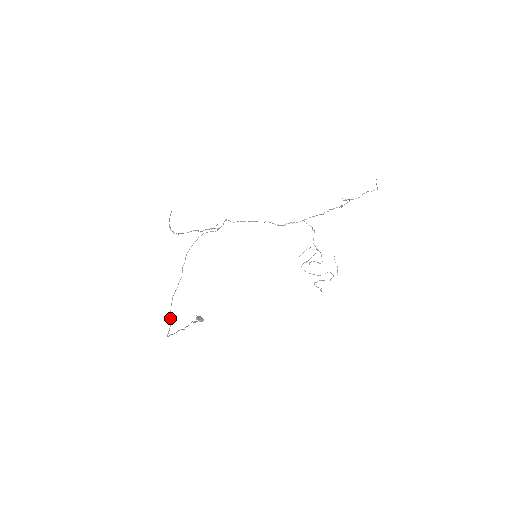
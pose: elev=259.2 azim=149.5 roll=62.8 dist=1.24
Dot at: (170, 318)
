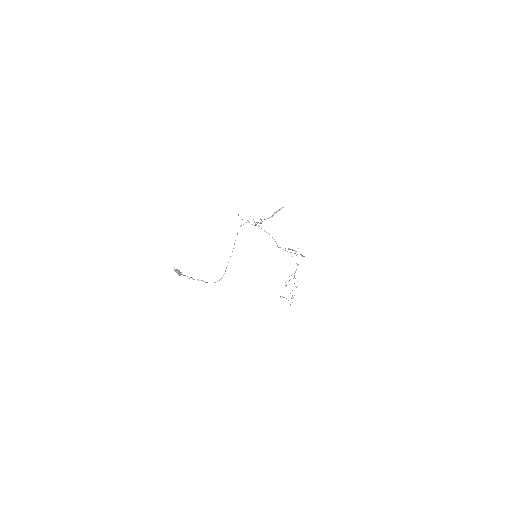
Dot at: occluded
